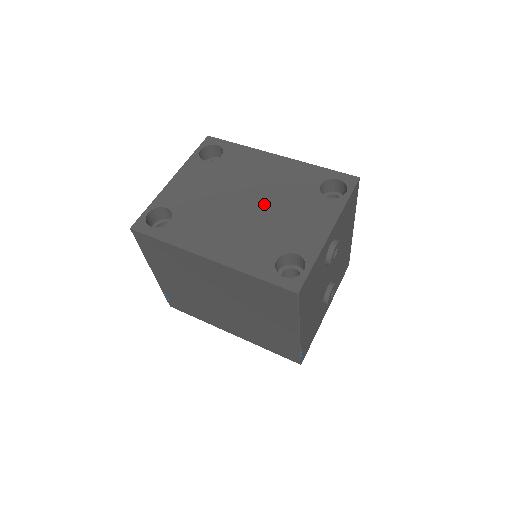
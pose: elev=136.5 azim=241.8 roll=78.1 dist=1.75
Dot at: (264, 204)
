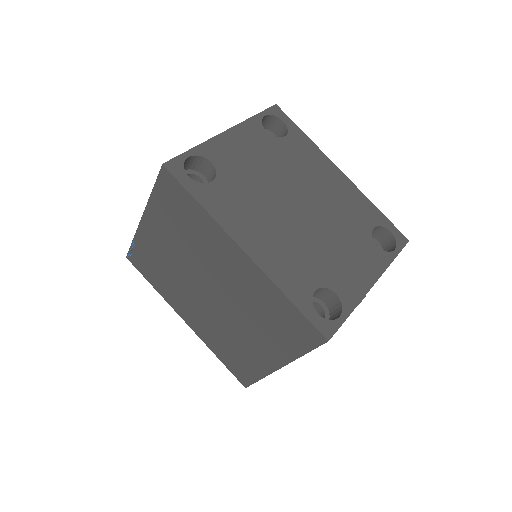
Dot at: (316, 218)
